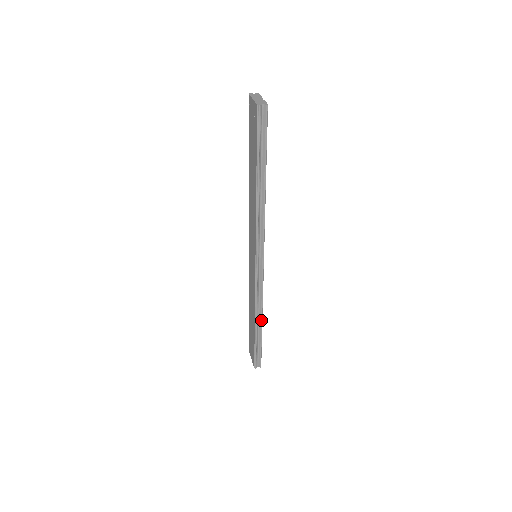
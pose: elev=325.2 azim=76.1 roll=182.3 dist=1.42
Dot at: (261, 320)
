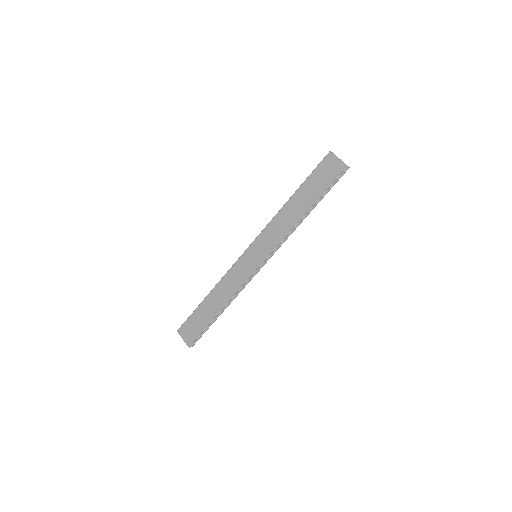
Dot at: (227, 306)
